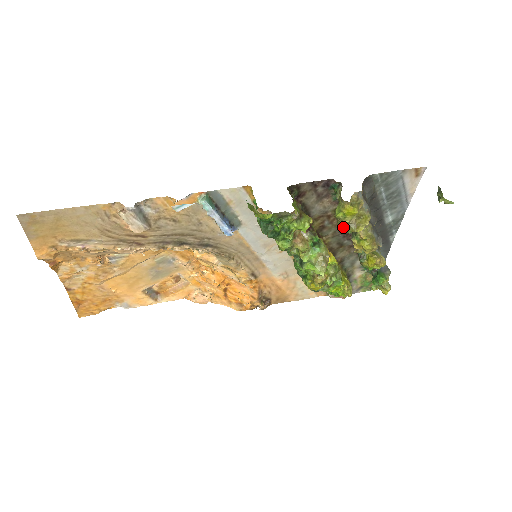
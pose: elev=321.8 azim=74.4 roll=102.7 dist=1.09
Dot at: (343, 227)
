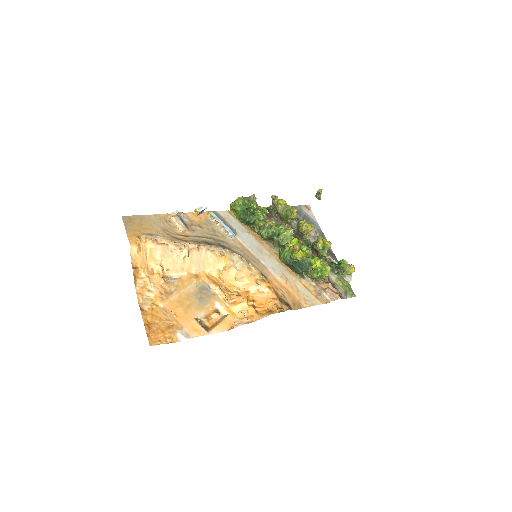
Dot at: (294, 236)
